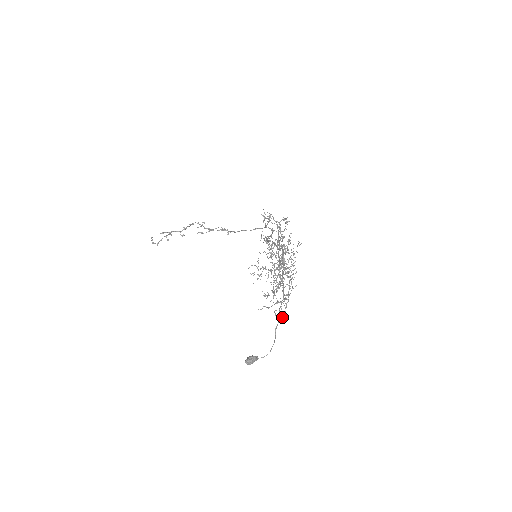
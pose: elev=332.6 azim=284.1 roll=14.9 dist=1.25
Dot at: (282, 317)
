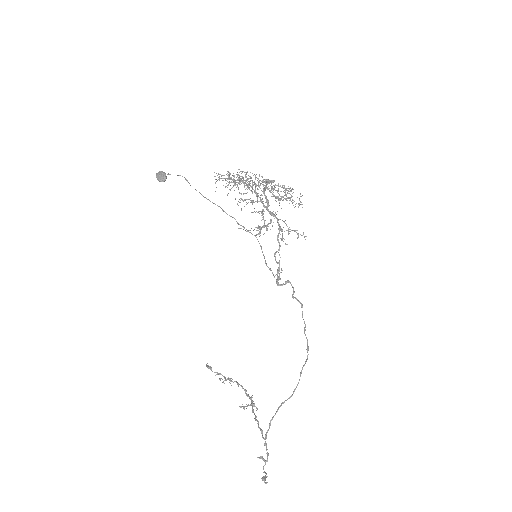
Dot at: (213, 203)
